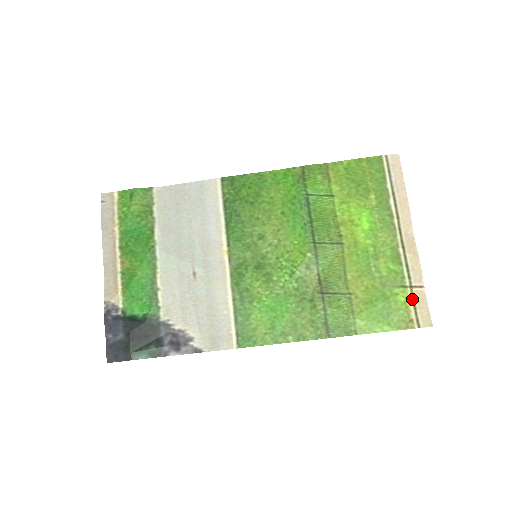
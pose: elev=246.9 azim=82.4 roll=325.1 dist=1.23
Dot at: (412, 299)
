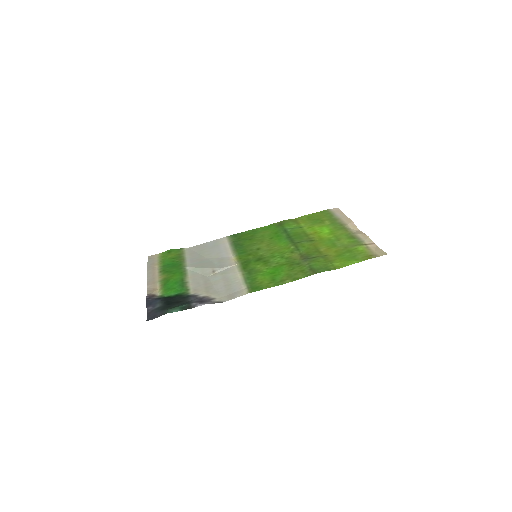
Dot at: (368, 248)
